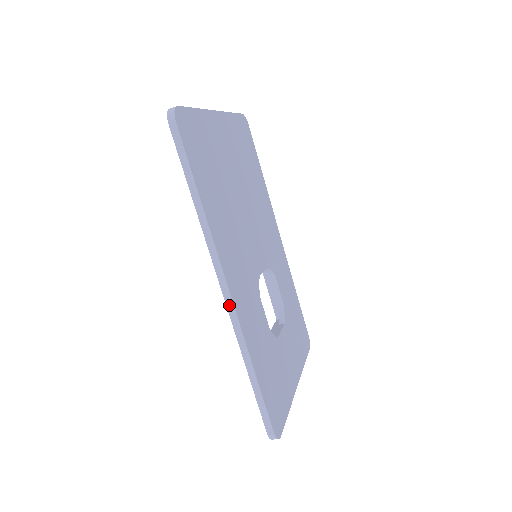
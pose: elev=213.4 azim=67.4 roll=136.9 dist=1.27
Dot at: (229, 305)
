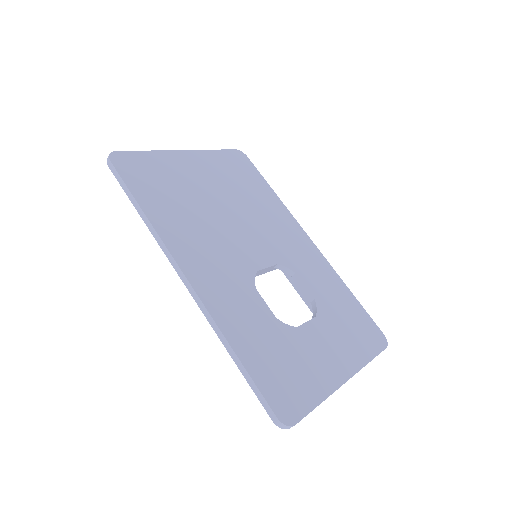
Dot at: (192, 293)
